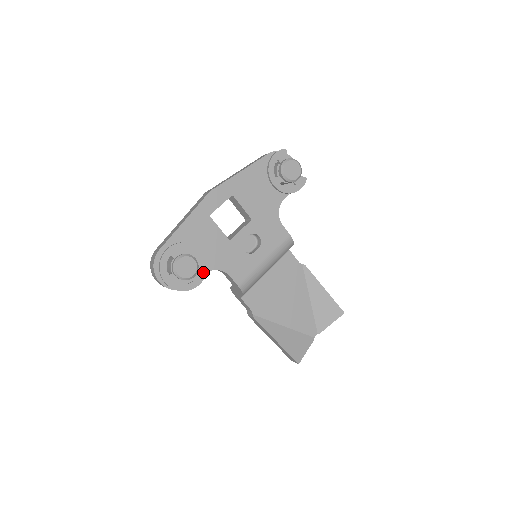
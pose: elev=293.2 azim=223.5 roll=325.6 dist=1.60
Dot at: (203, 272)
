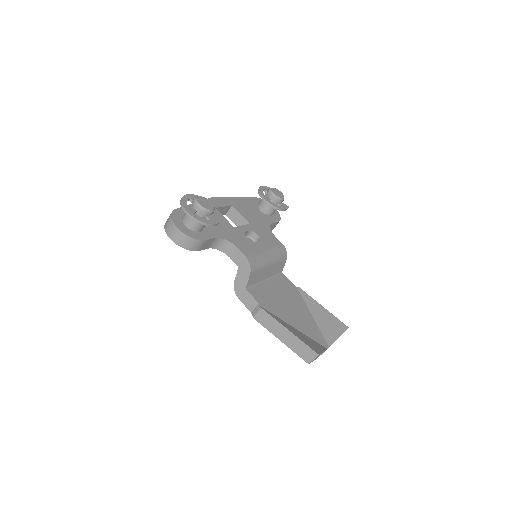
Dot at: (218, 219)
